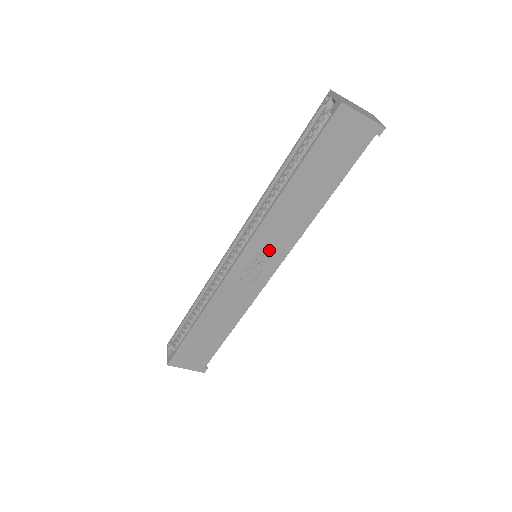
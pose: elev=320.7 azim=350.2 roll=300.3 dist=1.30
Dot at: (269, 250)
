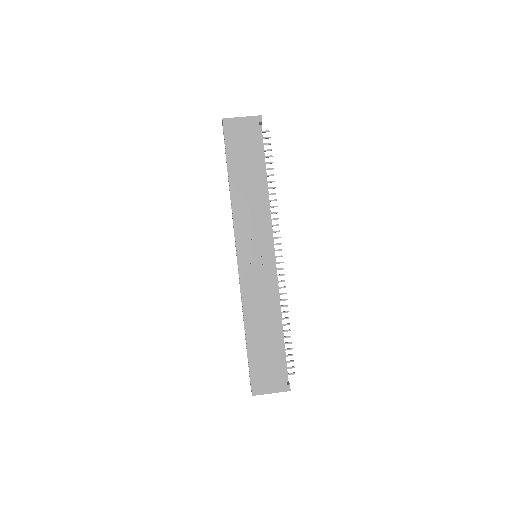
Dot at: (255, 239)
